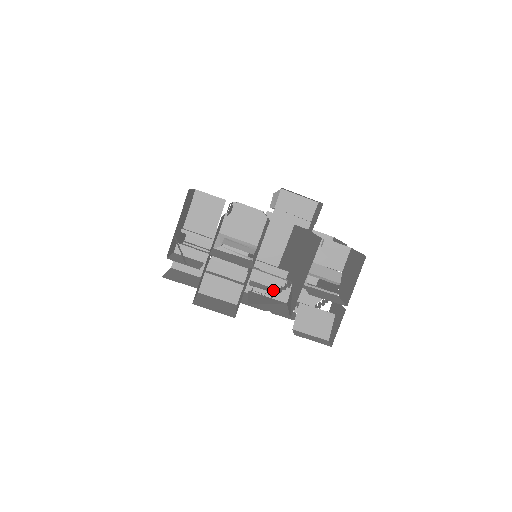
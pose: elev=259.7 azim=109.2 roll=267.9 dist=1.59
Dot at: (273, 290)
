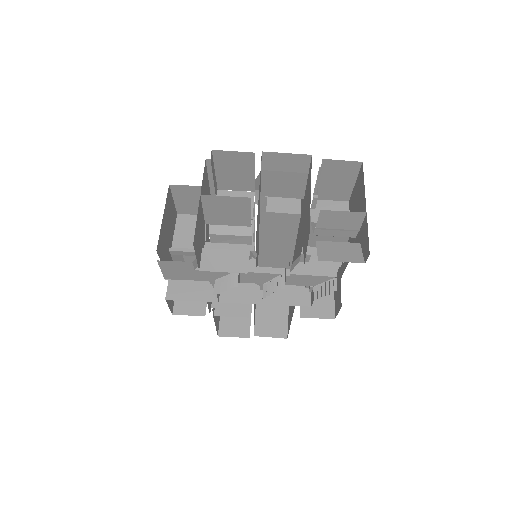
Dot at: occluded
